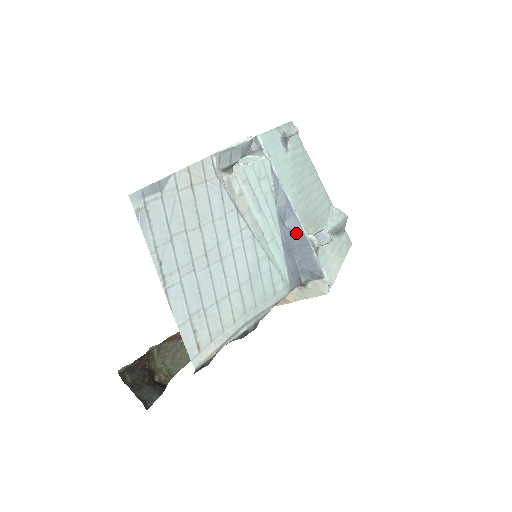
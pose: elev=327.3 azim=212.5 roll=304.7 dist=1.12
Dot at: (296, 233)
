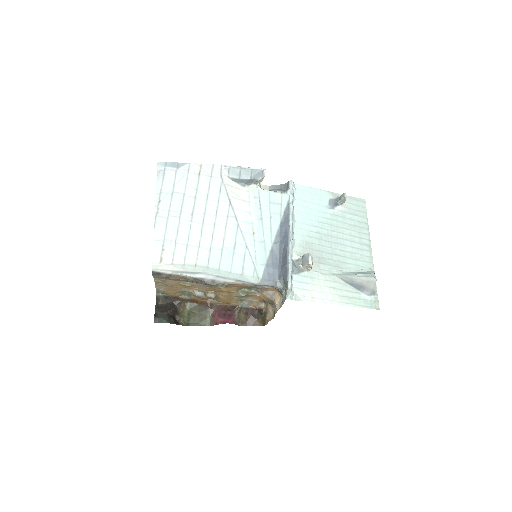
Dot at: (285, 247)
